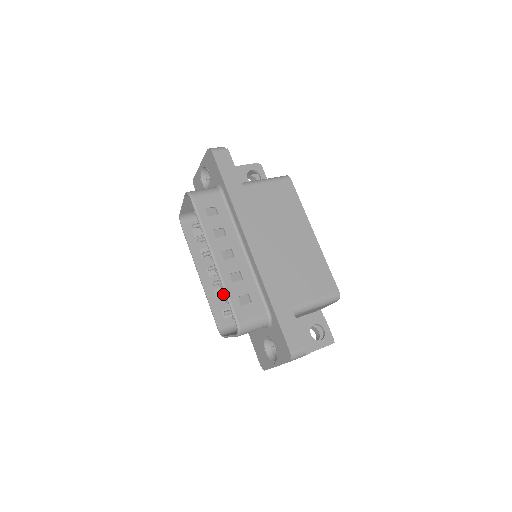
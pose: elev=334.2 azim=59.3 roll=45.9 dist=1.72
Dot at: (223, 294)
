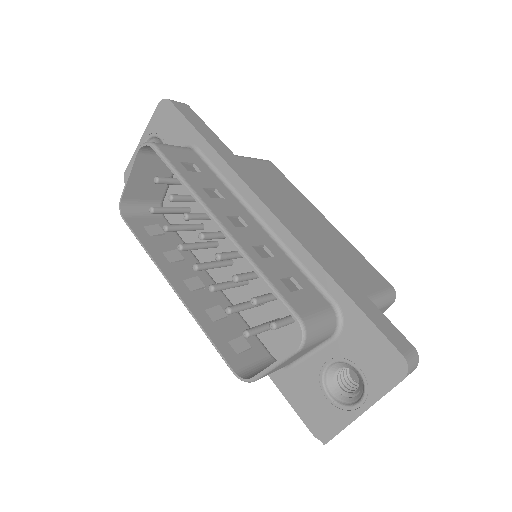
Dot at: (222, 316)
